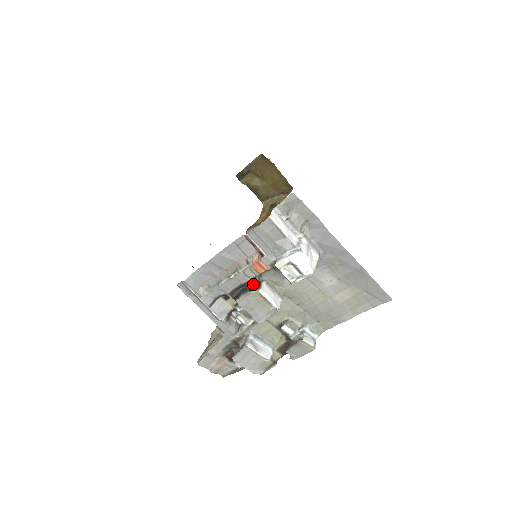
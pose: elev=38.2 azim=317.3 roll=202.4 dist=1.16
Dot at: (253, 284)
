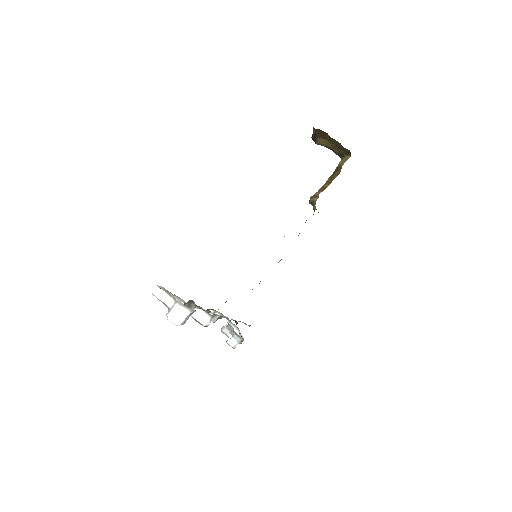
Dot at: occluded
